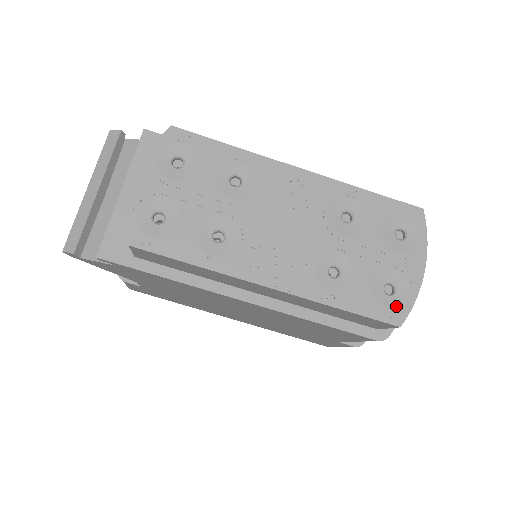
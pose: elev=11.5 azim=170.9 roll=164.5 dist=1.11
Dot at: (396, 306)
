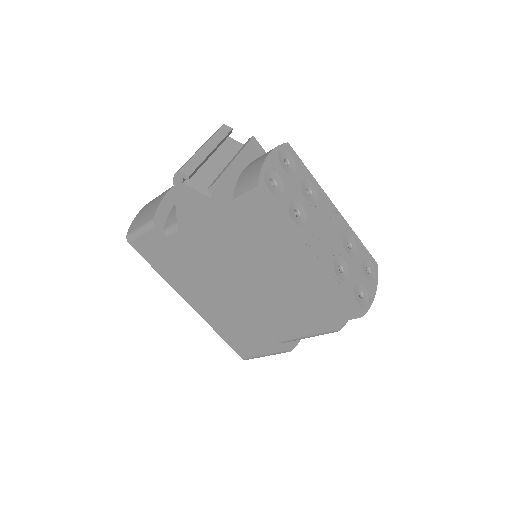
Dot at: (362, 305)
